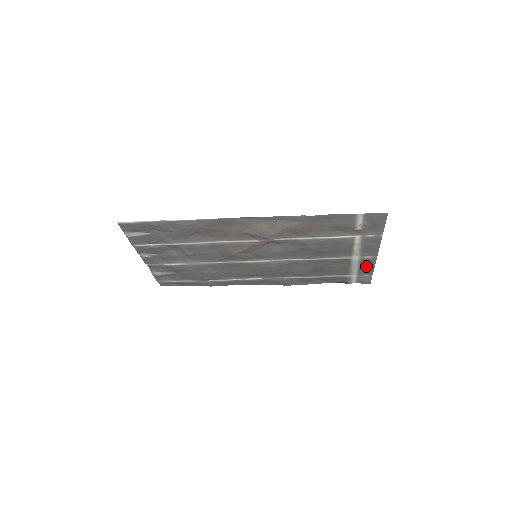
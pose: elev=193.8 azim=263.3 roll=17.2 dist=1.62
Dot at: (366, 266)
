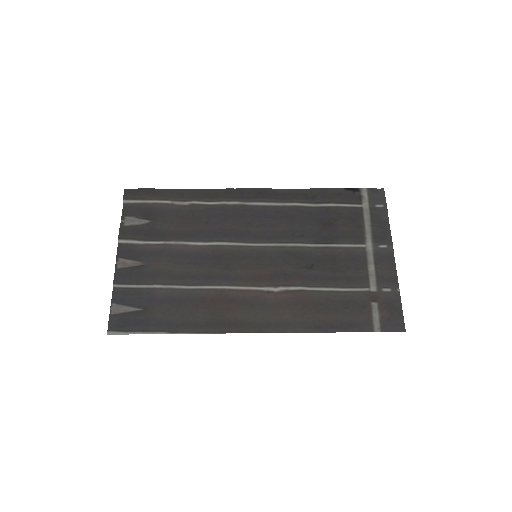
Dot at: (380, 228)
